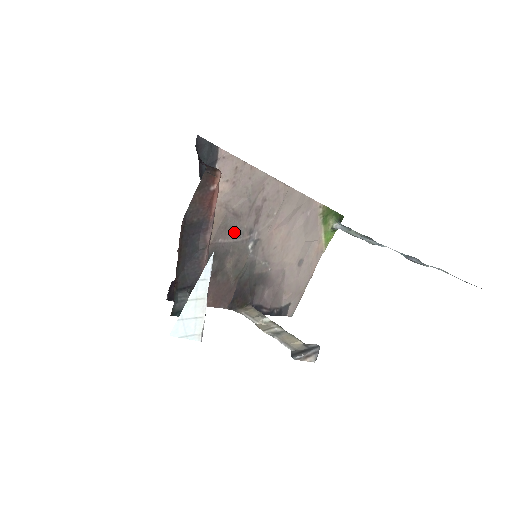
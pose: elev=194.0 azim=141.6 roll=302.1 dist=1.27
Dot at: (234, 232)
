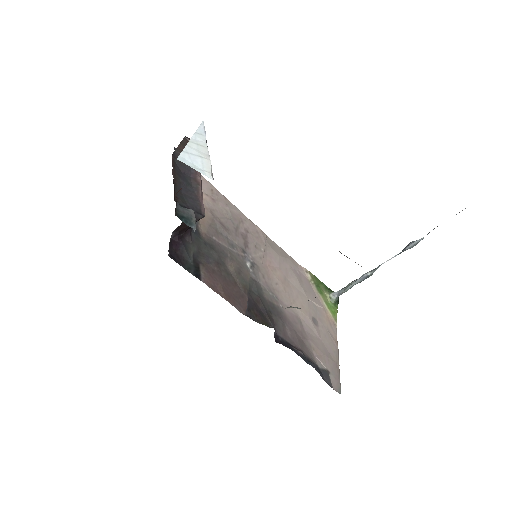
Dot at: (226, 241)
